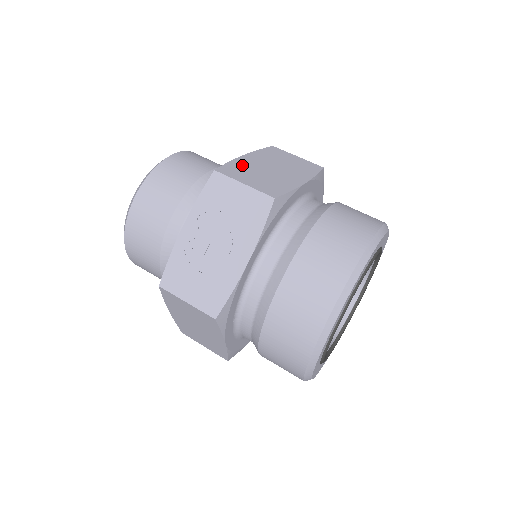
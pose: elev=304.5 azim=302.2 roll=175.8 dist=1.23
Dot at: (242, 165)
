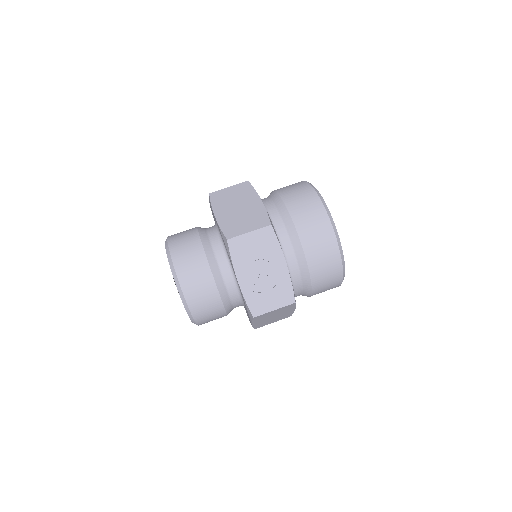
Dot at: (227, 223)
